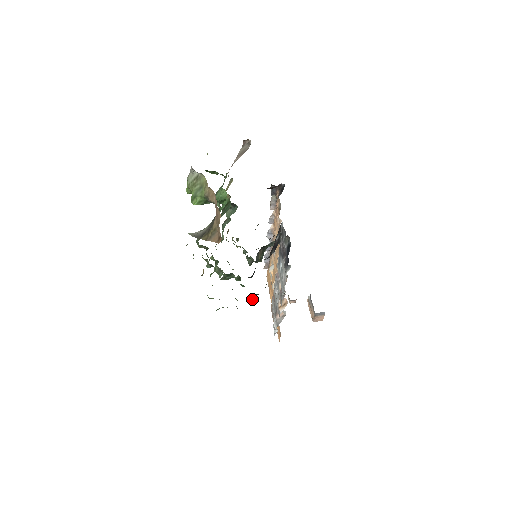
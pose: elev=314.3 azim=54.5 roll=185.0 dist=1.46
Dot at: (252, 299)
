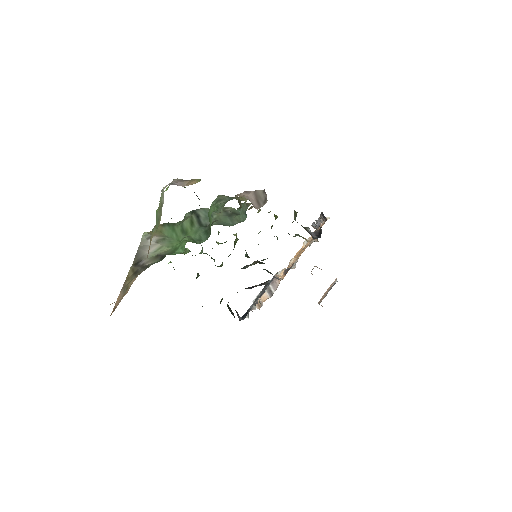
Dot at: occluded
